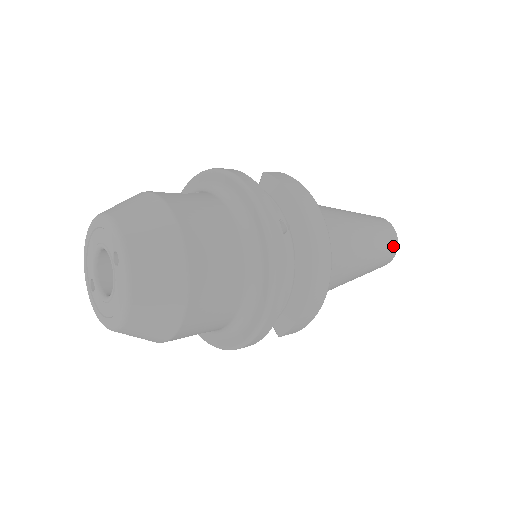
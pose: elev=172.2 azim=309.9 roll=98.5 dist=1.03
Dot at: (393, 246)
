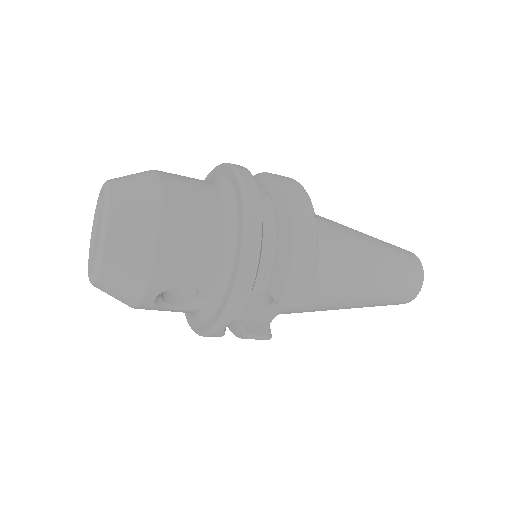
Dot at: (415, 265)
